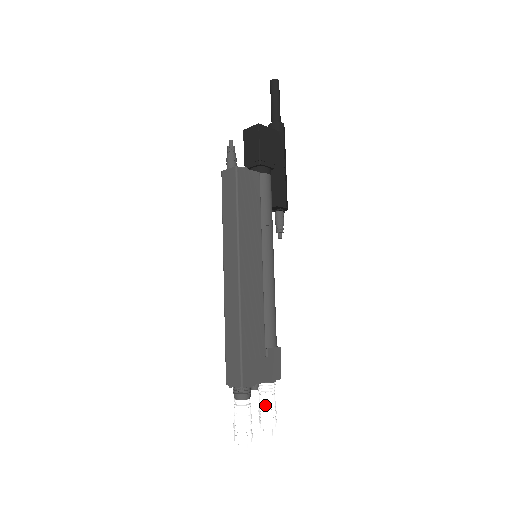
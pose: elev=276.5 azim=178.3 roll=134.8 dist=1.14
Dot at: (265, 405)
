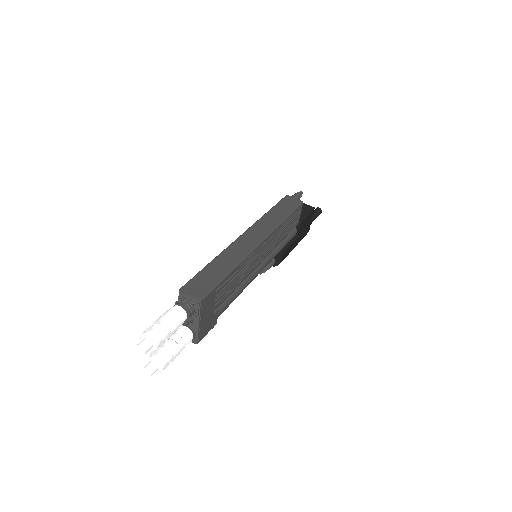
Dot at: (176, 344)
